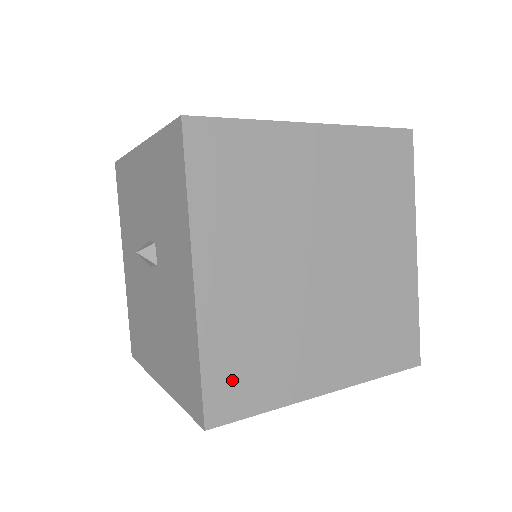
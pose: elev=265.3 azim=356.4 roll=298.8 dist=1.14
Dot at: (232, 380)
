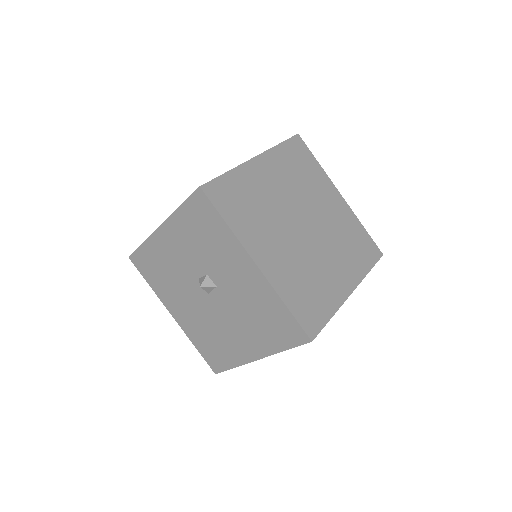
Dot at: (306, 309)
